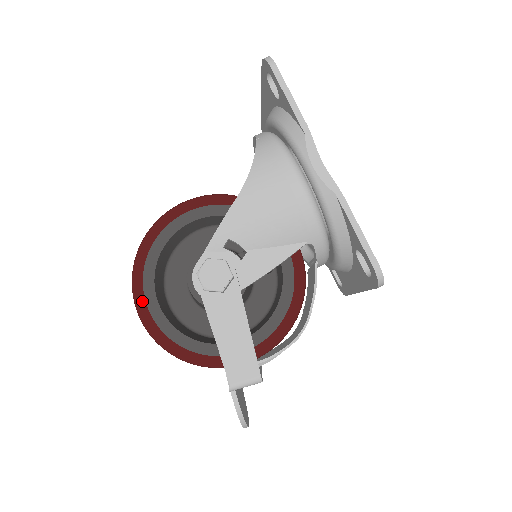
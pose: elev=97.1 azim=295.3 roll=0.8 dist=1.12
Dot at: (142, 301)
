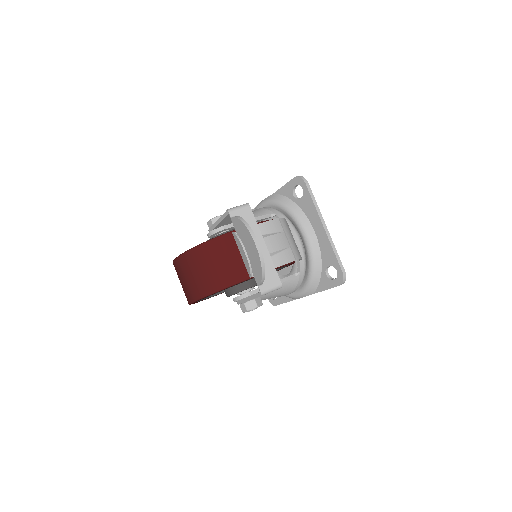
Dot at: occluded
